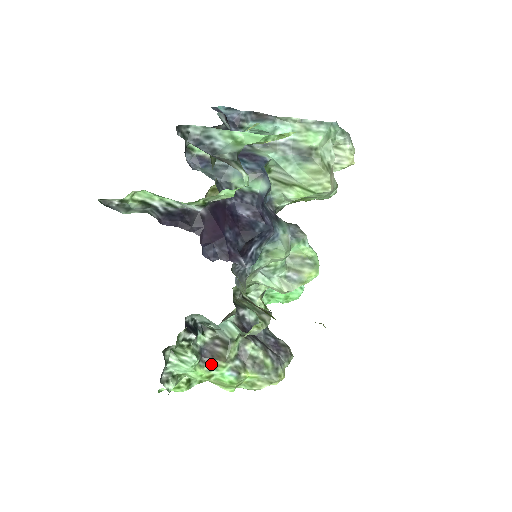
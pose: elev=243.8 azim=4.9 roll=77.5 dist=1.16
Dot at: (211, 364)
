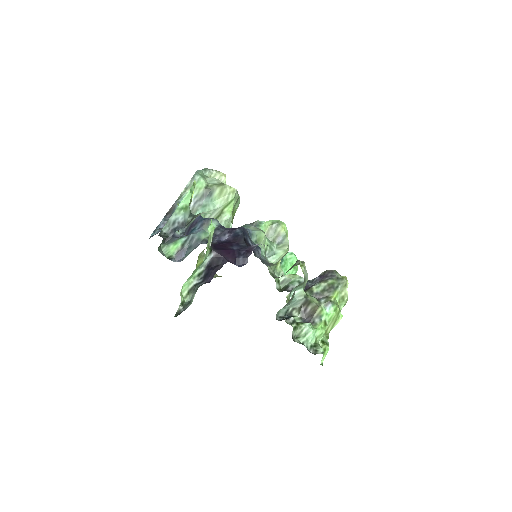
Dot at: (317, 318)
